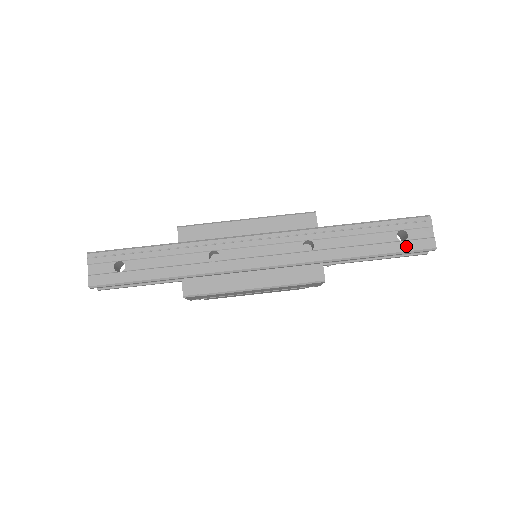
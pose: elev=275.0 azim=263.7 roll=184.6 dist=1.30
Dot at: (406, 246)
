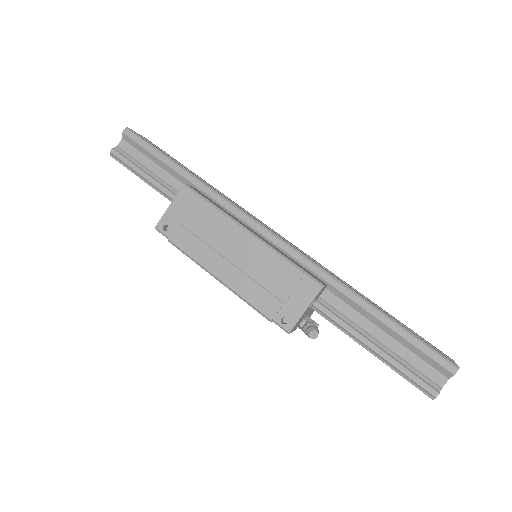
Dot at: (424, 341)
